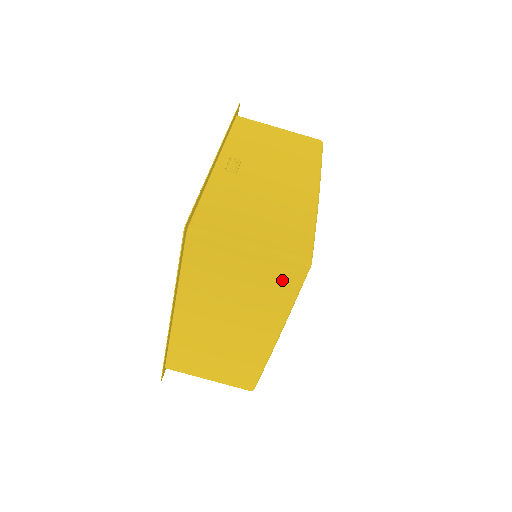
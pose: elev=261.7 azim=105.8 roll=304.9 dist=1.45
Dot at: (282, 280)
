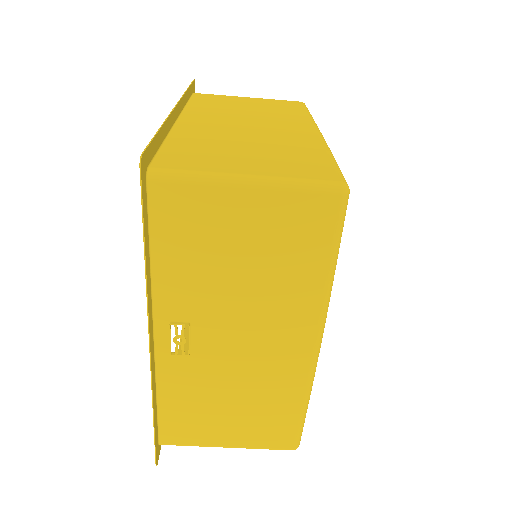
Dot at: occluded
